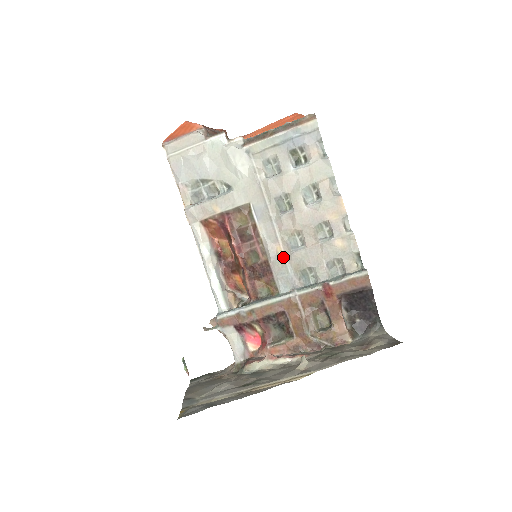
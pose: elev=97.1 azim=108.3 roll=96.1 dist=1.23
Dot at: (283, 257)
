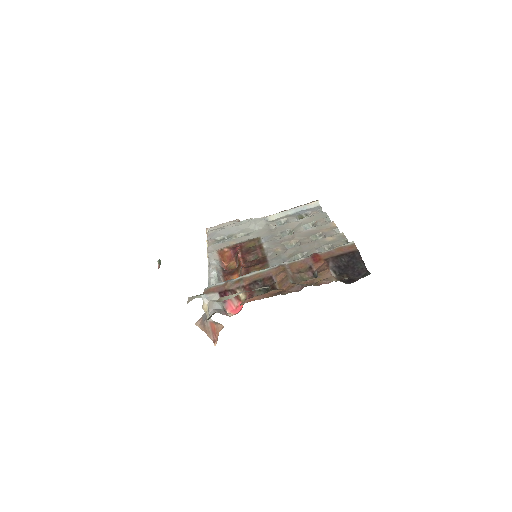
Dot at: (279, 252)
